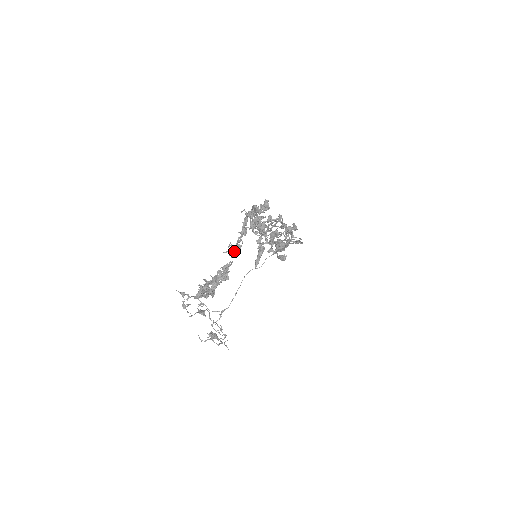
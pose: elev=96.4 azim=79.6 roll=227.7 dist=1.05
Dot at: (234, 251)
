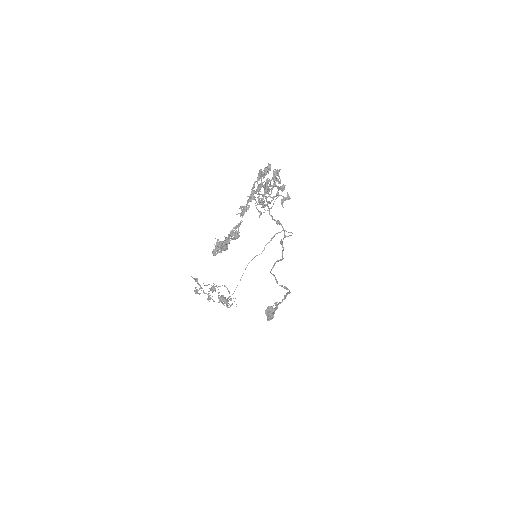
Dot at: (244, 211)
